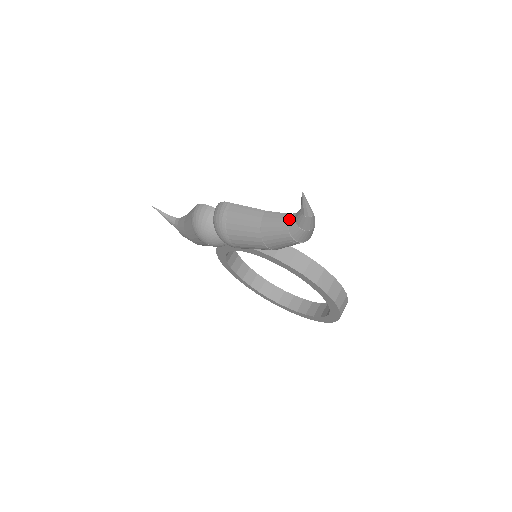
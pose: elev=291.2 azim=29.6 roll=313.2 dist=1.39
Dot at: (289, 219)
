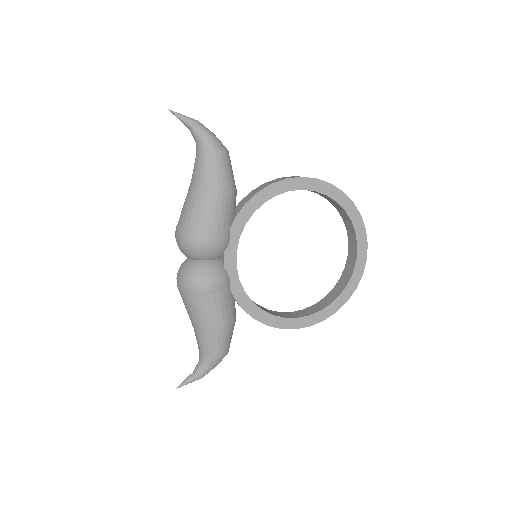
Dot at: (198, 149)
